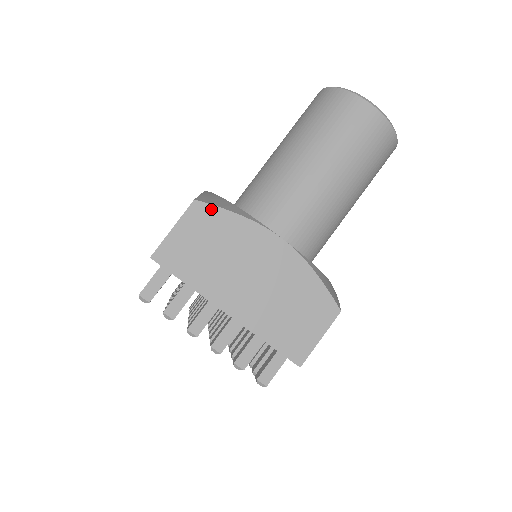
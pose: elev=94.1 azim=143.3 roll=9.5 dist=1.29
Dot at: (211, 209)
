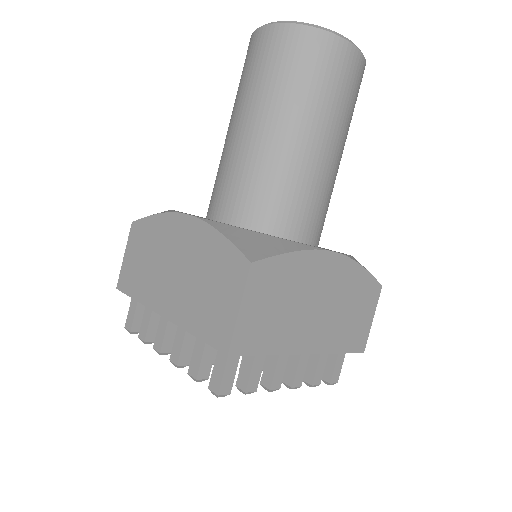
Dot at: (141, 222)
